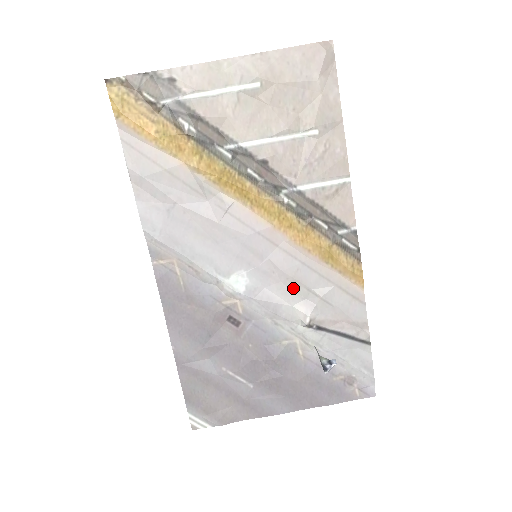
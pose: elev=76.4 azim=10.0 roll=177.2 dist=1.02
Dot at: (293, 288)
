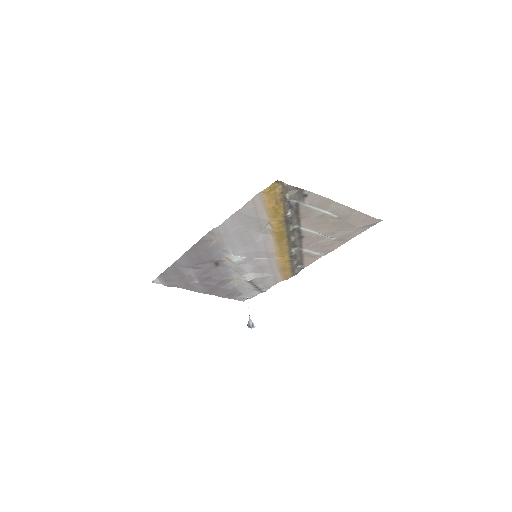
Dot at: (257, 269)
